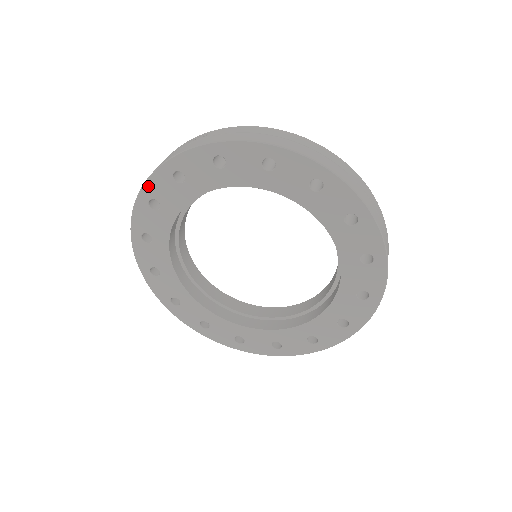
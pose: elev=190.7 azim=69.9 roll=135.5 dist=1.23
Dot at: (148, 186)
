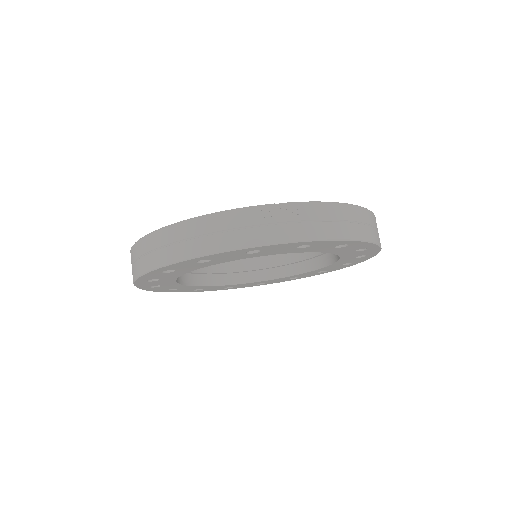
Dot at: (211, 256)
